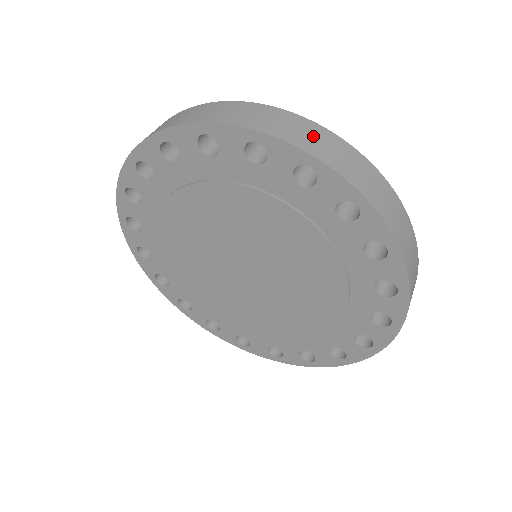
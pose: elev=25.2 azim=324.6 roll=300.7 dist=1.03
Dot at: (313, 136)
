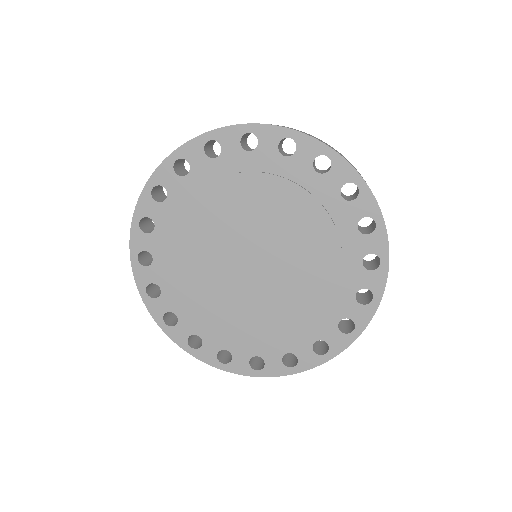
Dot at: occluded
